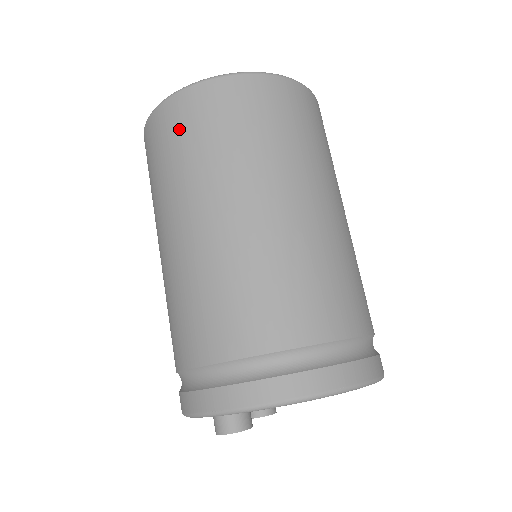
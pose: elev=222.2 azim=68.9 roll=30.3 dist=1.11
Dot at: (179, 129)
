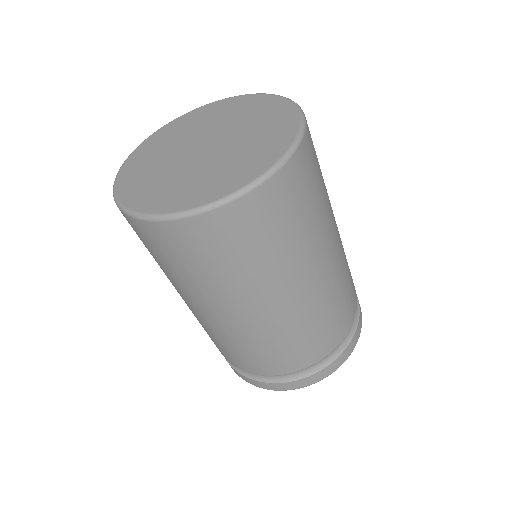
Dot at: (181, 252)
